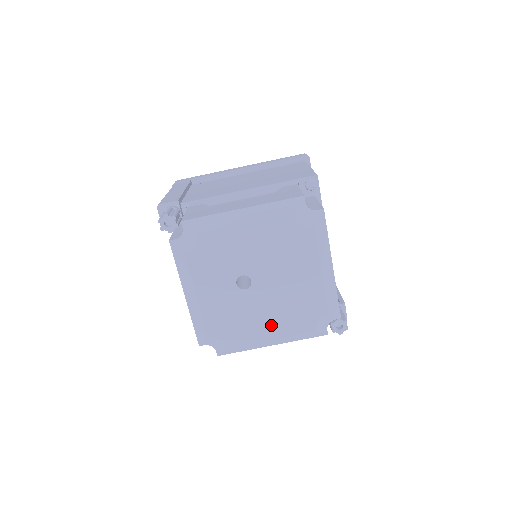
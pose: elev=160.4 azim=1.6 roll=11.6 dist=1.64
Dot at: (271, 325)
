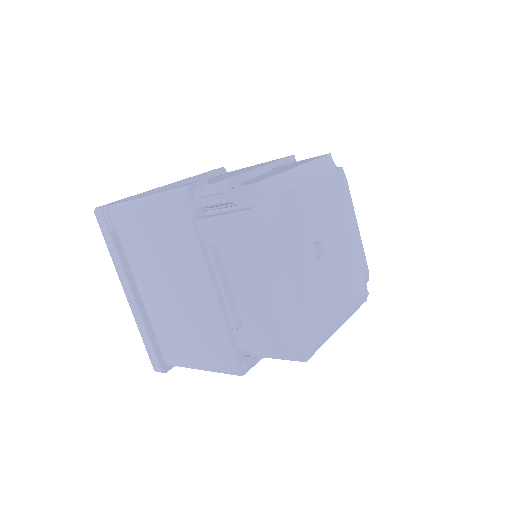
Dot at: (342, 298)
